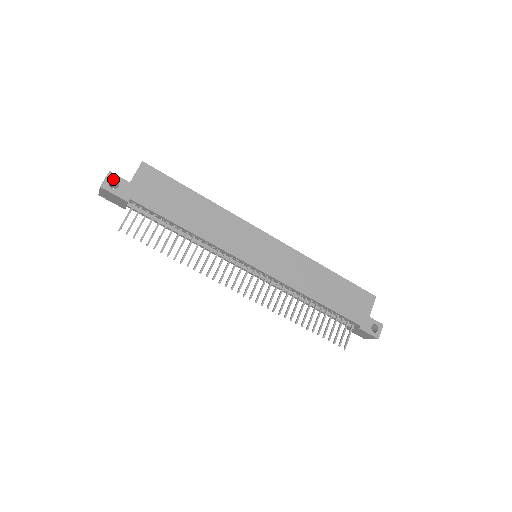
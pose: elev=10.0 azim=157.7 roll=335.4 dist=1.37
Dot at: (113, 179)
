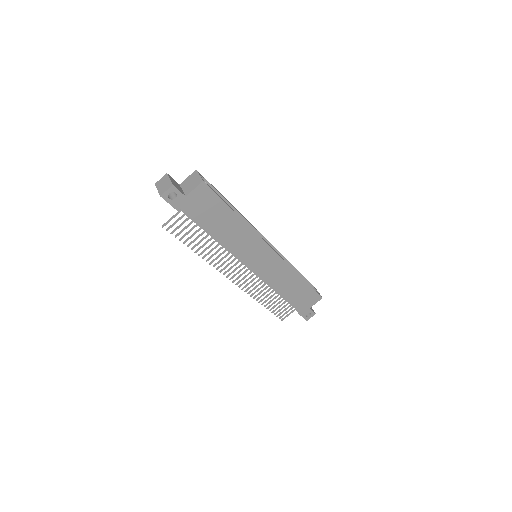
Dot at: (173, 191)
